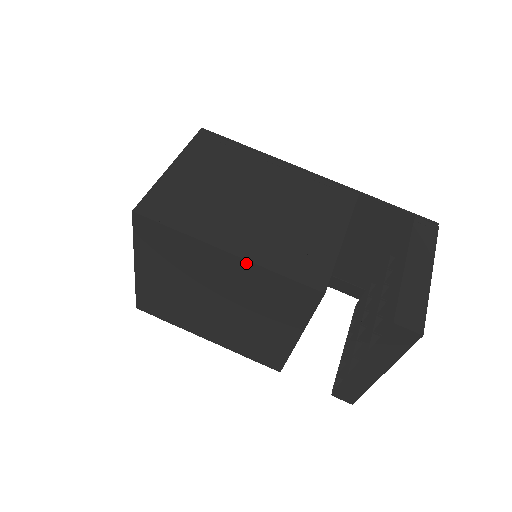
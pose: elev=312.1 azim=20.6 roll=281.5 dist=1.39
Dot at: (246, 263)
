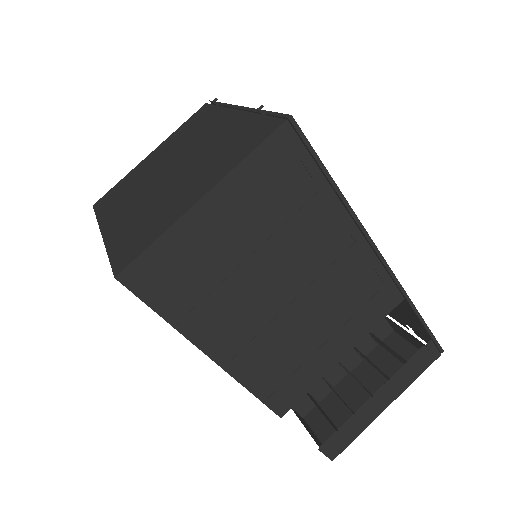
Dot at: (225, 369)
